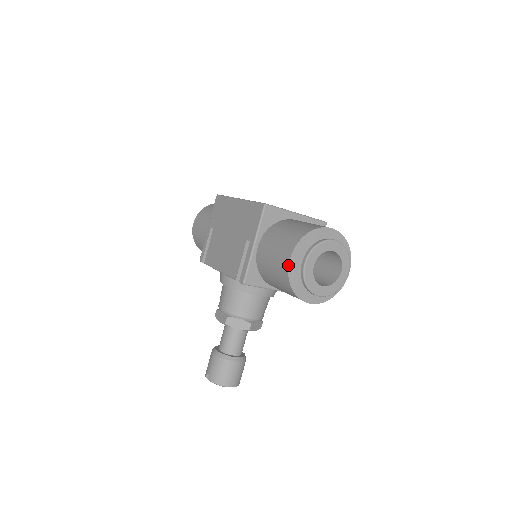
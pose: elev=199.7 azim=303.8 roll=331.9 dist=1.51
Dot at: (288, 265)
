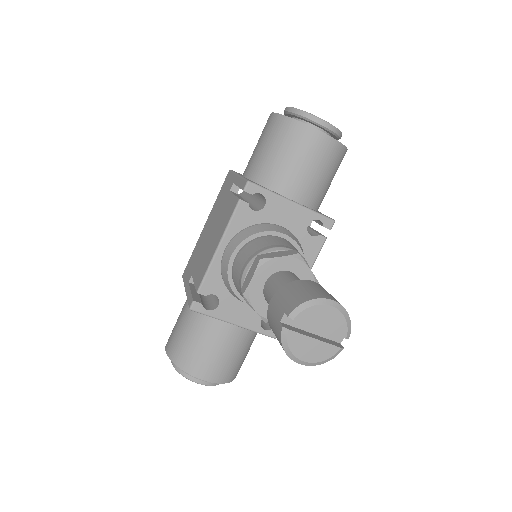
Dot at: (274, 113)
